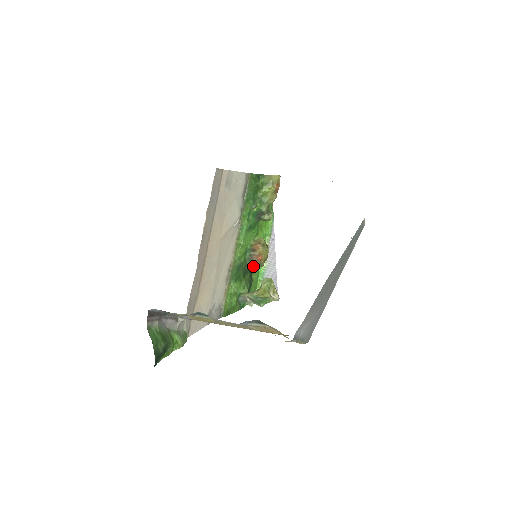
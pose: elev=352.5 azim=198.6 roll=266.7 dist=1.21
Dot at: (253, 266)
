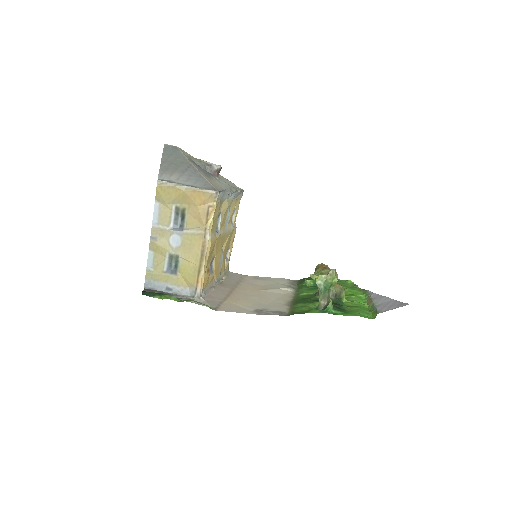
Dot at: occluded
